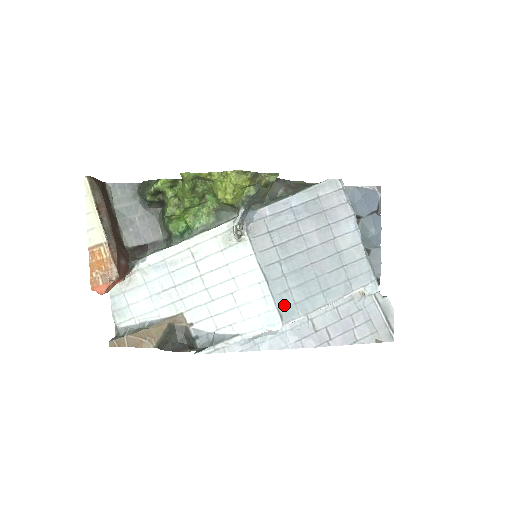
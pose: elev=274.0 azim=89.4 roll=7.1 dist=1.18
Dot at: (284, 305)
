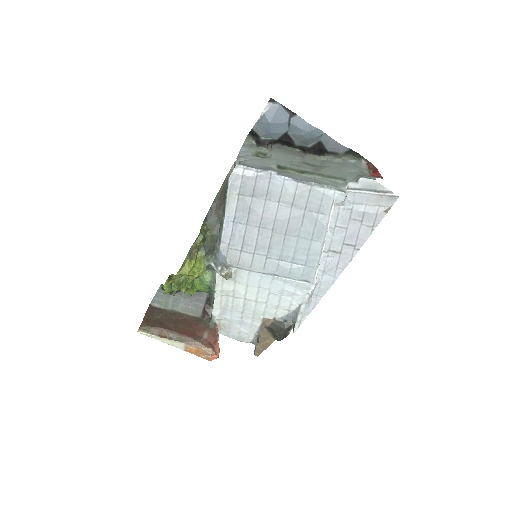
Dot at: (300, 274)
